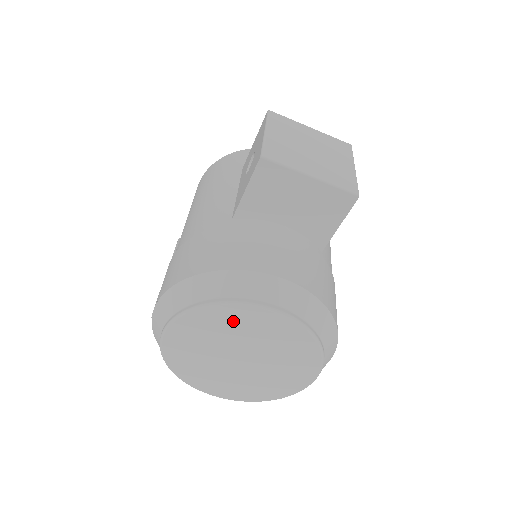
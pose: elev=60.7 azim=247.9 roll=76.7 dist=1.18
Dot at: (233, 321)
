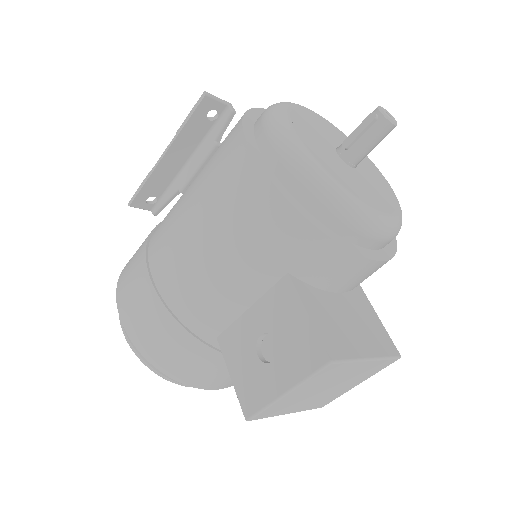
Dot at: occluded
